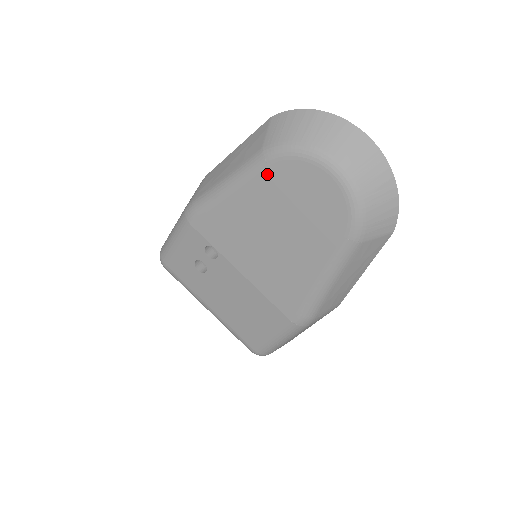
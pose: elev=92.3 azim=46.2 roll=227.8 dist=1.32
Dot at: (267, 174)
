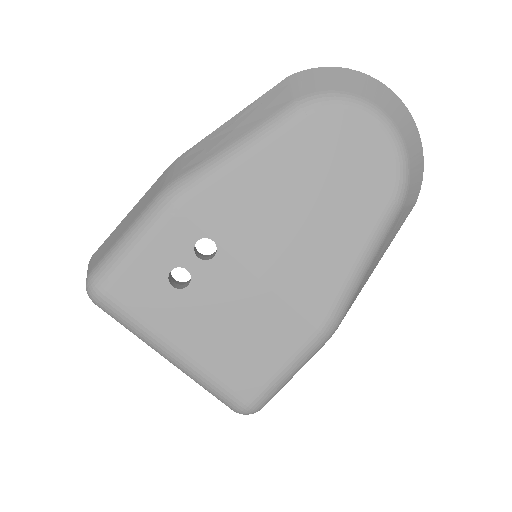
Dot at: (305, 127)
